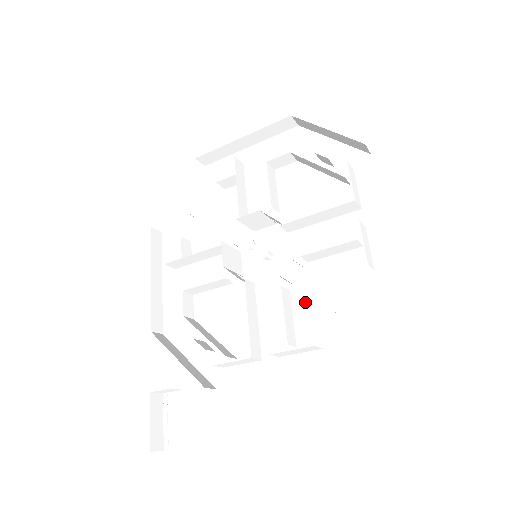
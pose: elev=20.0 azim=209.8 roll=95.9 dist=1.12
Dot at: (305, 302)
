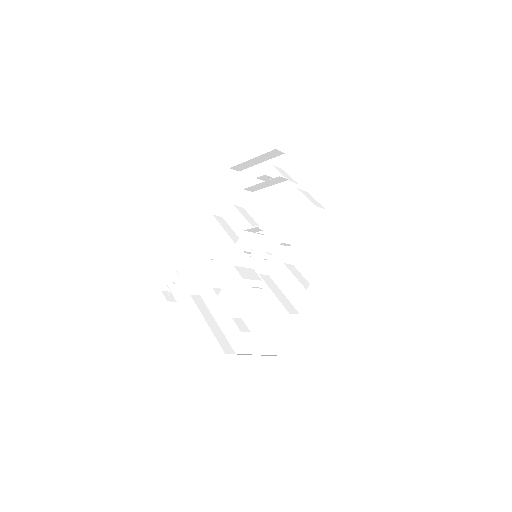
Dot at: (261, 304)
